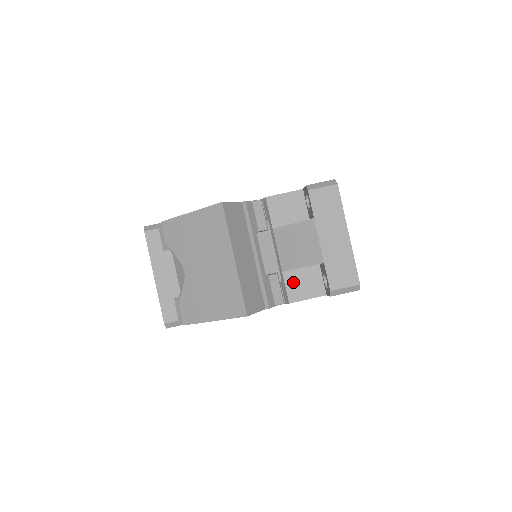
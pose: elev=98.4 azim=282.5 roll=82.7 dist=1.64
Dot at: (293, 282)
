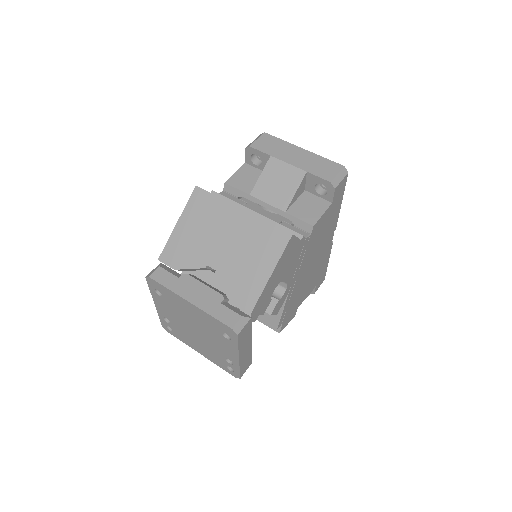
Dot at: (300, 212)
